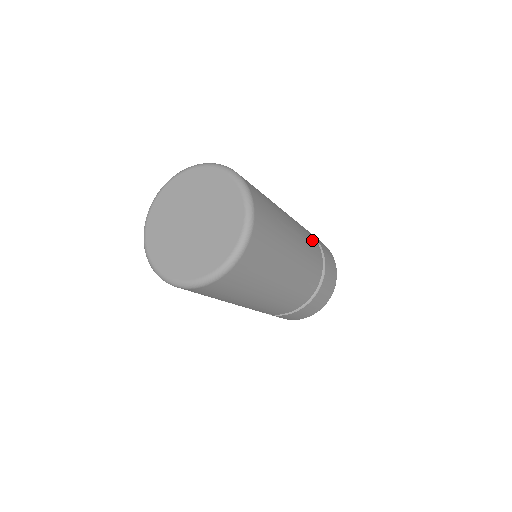
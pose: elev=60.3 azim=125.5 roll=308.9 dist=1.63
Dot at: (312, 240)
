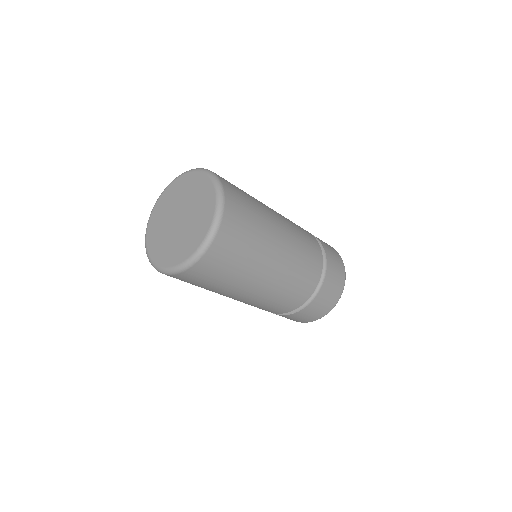
Dot at: occluded
